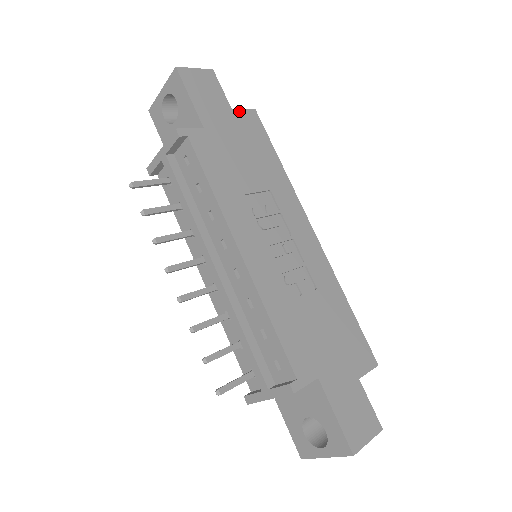
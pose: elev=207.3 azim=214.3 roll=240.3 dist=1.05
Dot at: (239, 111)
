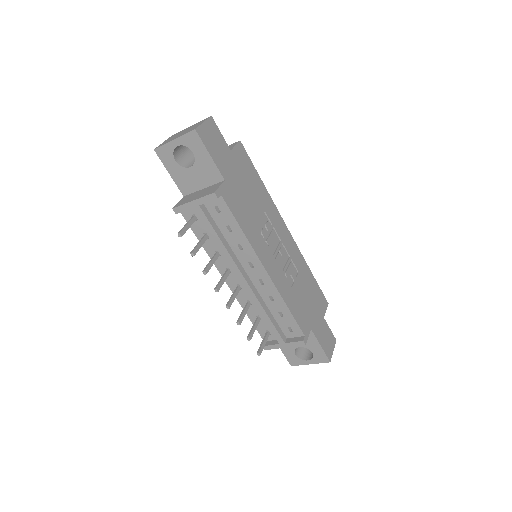
Dot at: (234, 149)
